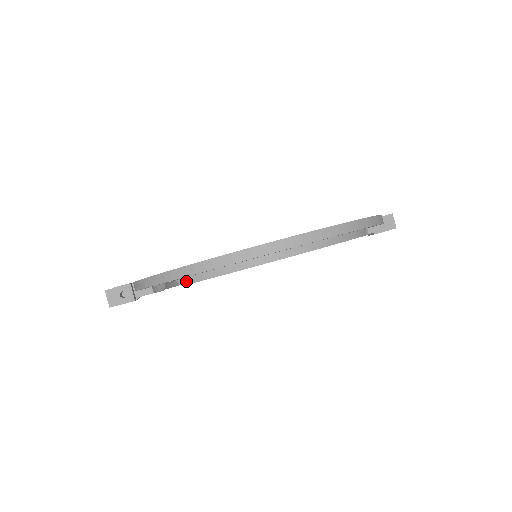
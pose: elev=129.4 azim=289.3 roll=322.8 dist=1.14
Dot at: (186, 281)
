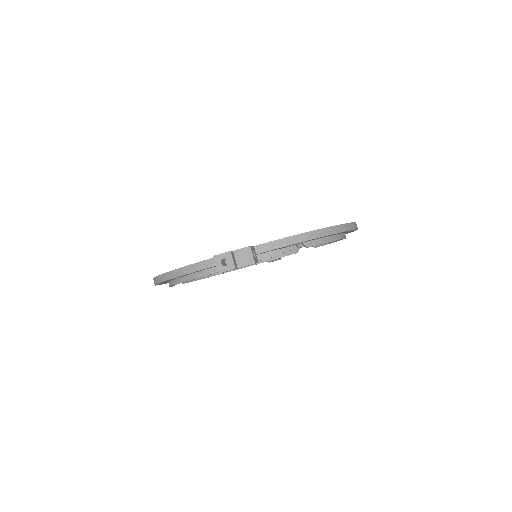
Dot at: (312, 243)
